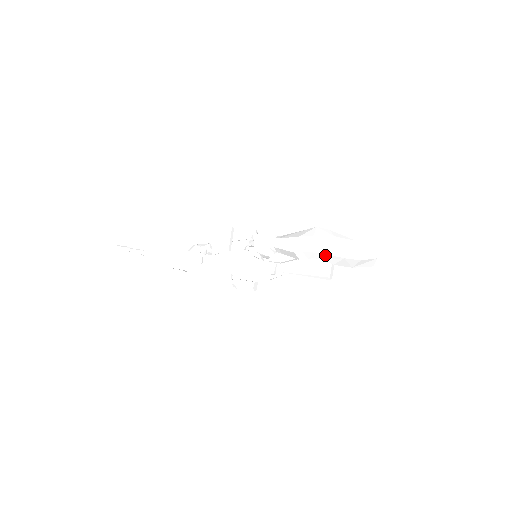
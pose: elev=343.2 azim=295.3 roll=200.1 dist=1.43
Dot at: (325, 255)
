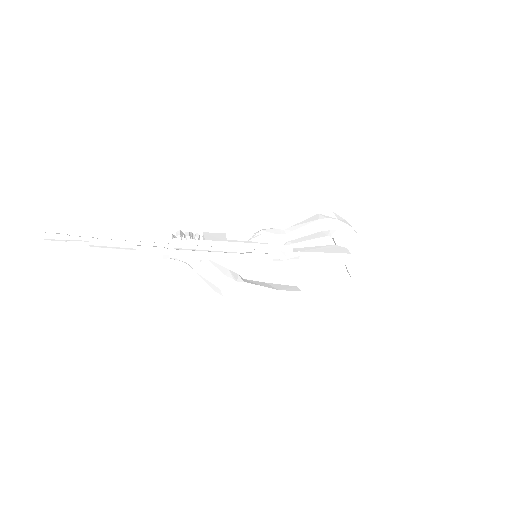
Dot at: (346, 226)
